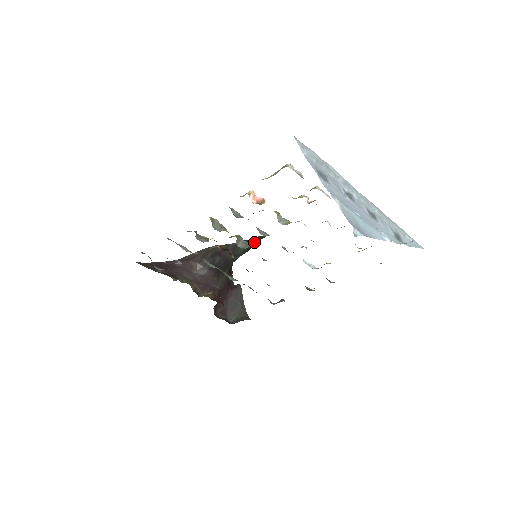
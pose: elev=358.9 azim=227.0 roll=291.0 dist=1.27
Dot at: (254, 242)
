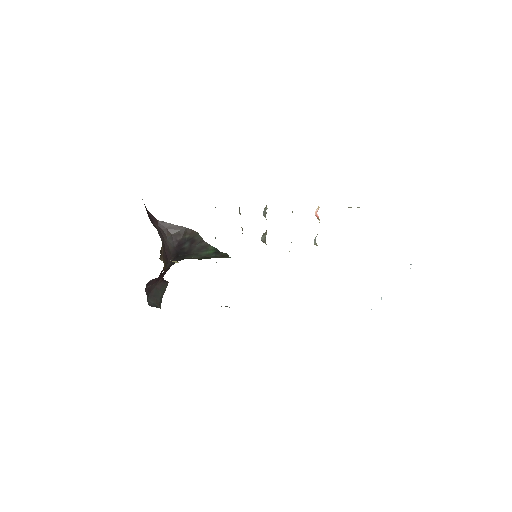
Dot at: (218, 255)
